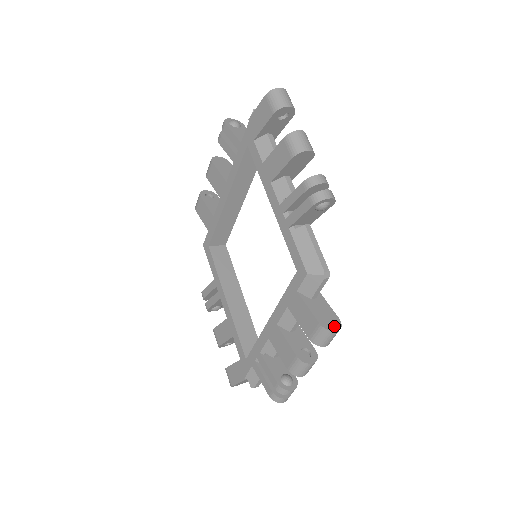
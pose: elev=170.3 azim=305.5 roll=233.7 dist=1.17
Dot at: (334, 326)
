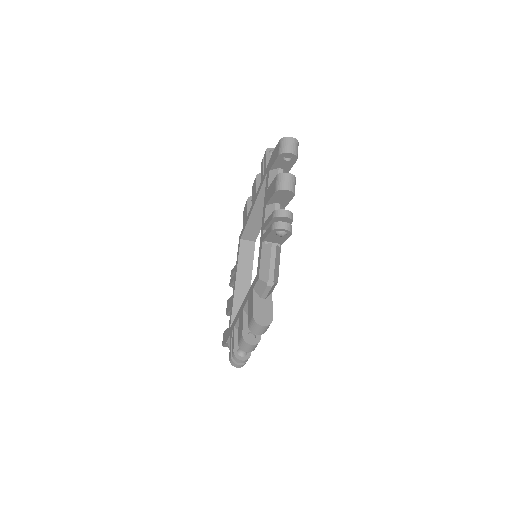
Dot at: (264, 322)
